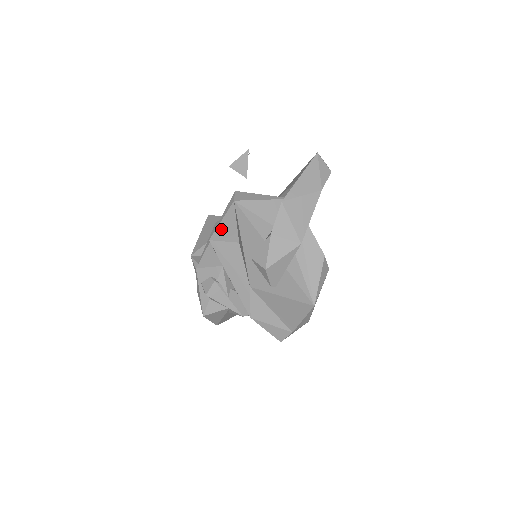
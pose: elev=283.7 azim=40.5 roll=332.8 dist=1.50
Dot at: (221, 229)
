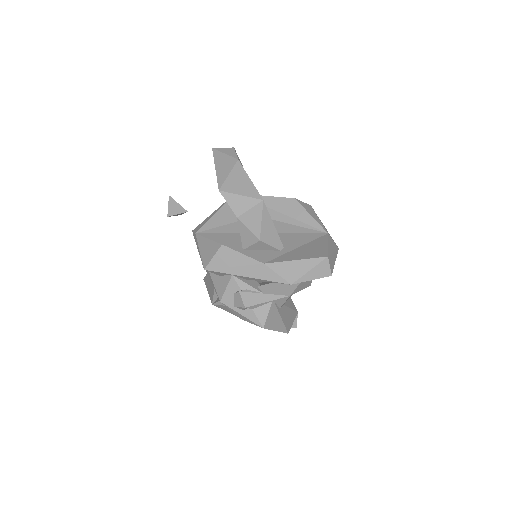
Dot at: (204, 255)
